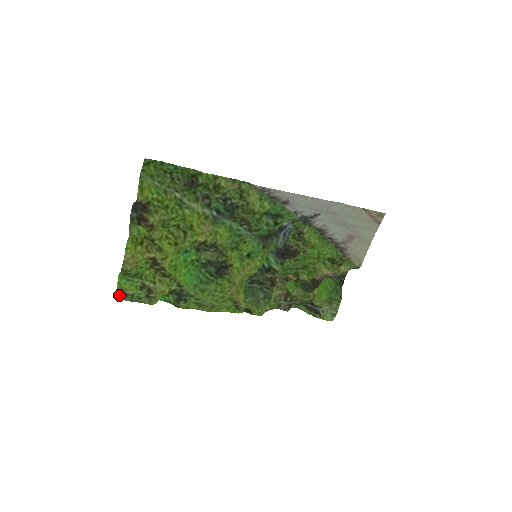
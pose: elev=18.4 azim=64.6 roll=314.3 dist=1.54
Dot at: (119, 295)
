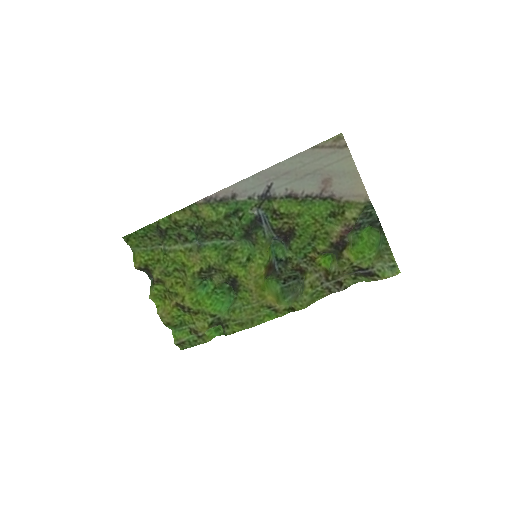
Dot at: (181, 345)
